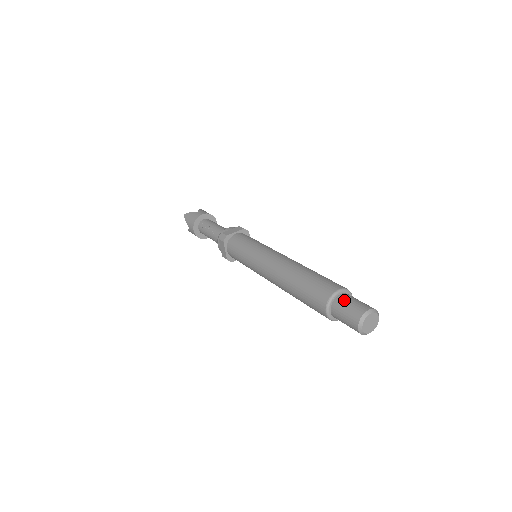
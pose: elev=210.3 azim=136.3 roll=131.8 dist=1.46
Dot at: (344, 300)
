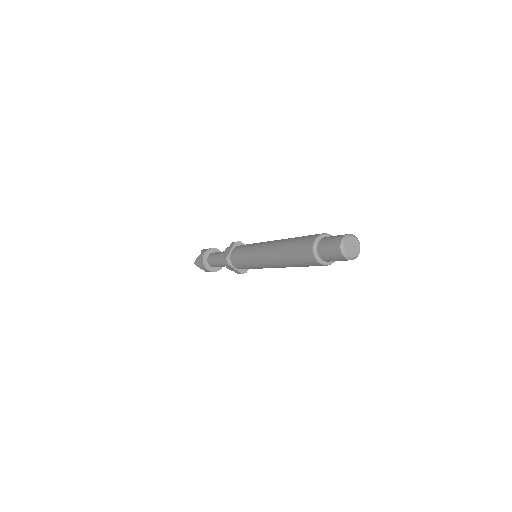
Dot at: occluded
